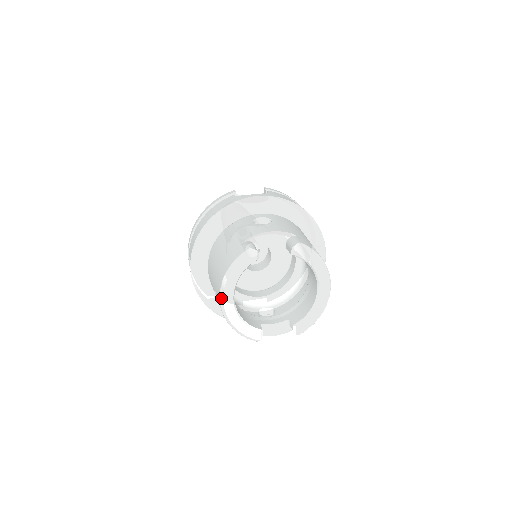
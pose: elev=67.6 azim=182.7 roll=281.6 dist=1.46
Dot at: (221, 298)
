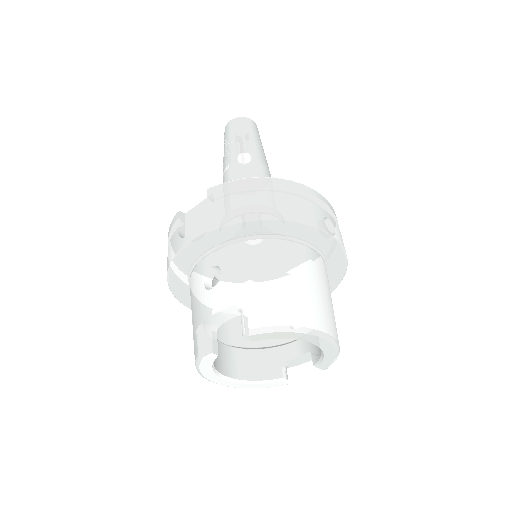
Dot at: occluded
